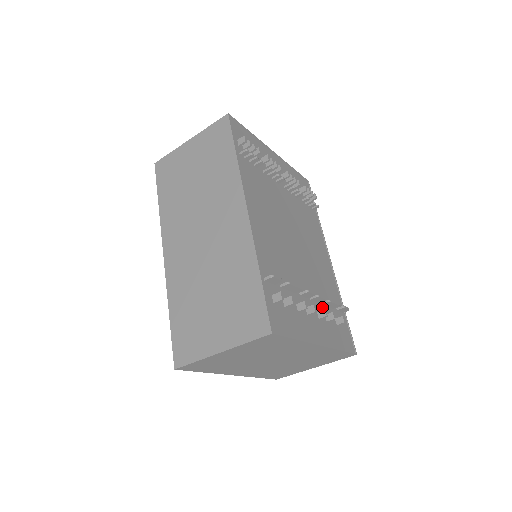
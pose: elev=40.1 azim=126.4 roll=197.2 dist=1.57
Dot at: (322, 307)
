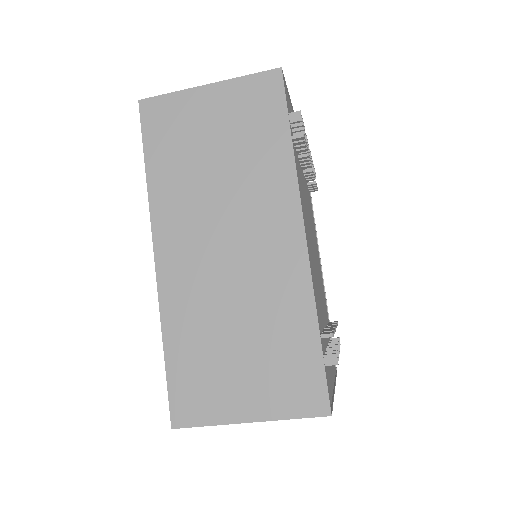
Dot at: occluded
